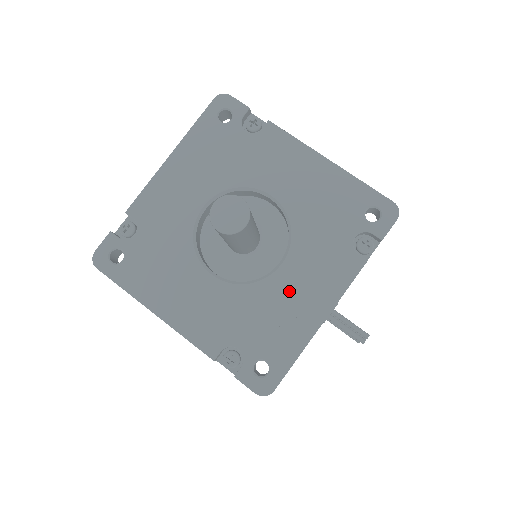
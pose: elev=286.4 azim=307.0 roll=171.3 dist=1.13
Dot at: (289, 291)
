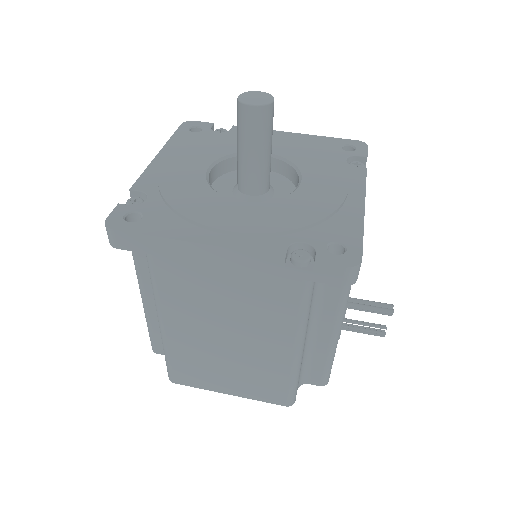
Dot at: (321, 193)
